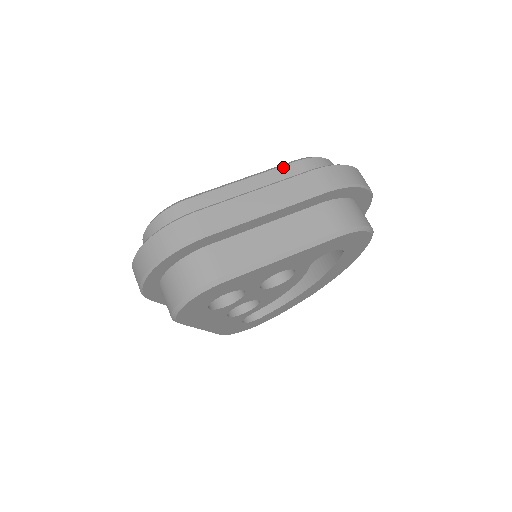
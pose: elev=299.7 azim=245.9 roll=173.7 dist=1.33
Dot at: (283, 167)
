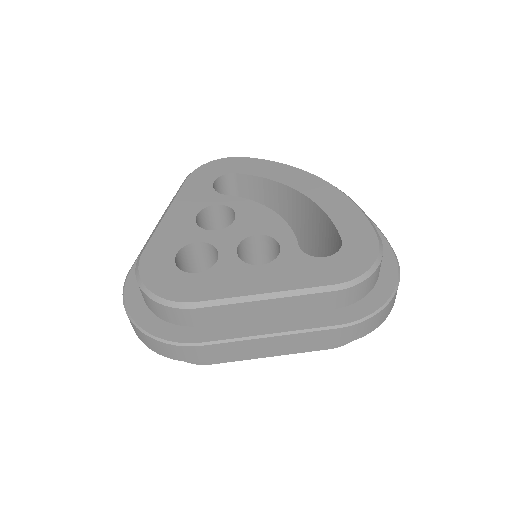
Dot at: (316, 295)
